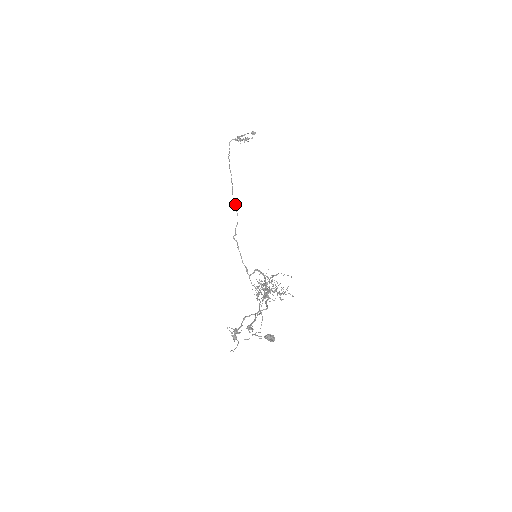
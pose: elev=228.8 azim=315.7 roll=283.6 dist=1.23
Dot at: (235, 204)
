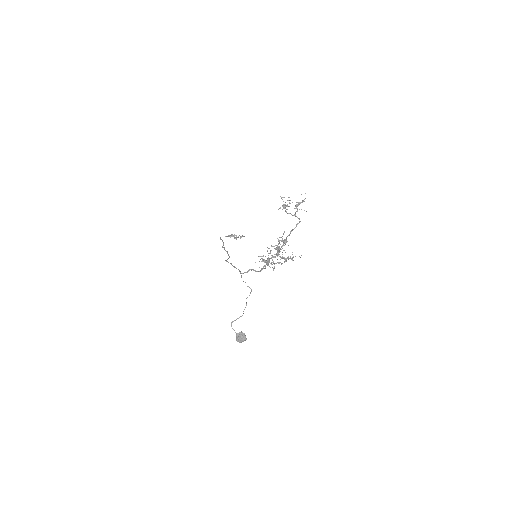
Dot at: (227, 252)
